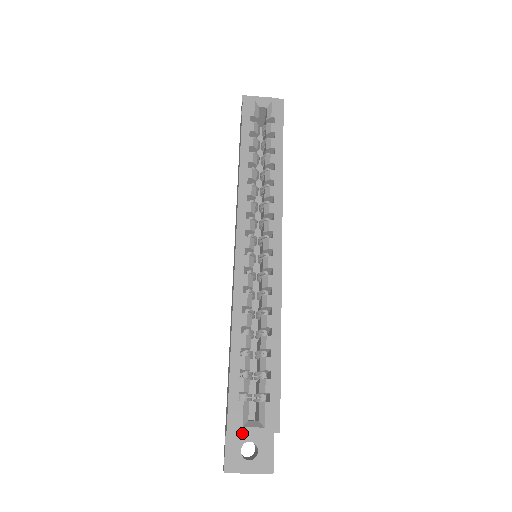
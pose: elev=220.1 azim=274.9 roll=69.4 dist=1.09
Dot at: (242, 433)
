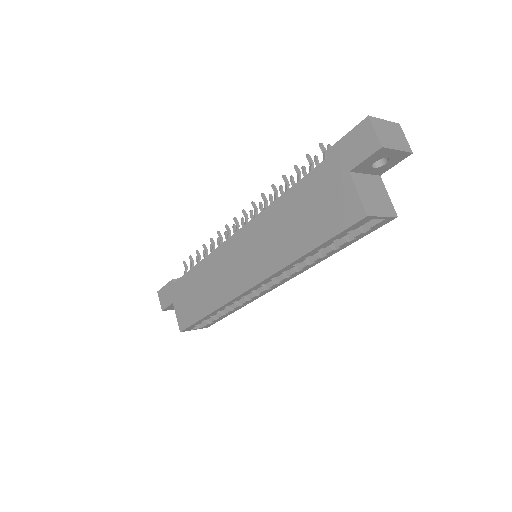
Dot at: occluded
